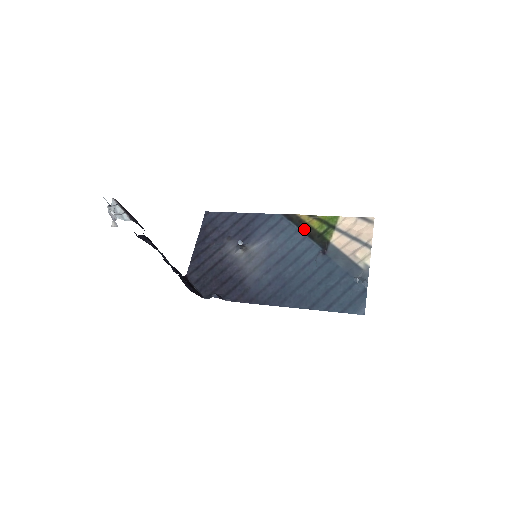
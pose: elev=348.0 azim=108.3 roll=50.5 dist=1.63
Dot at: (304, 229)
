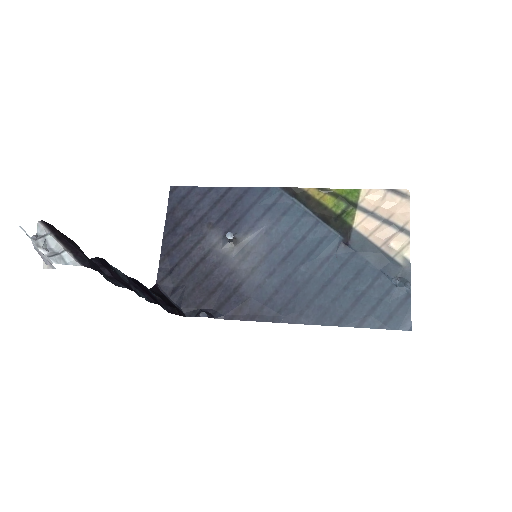
Dot at: (315, 209)
